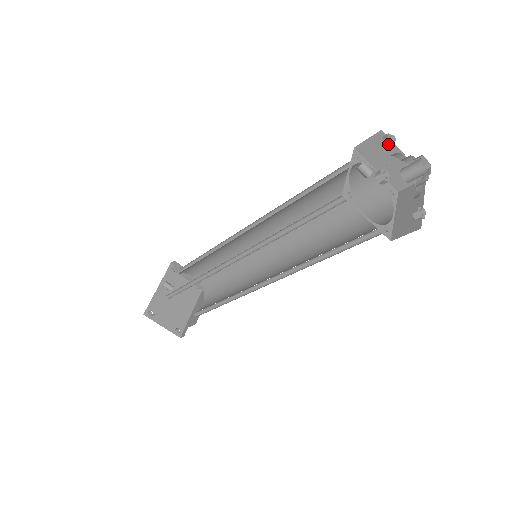
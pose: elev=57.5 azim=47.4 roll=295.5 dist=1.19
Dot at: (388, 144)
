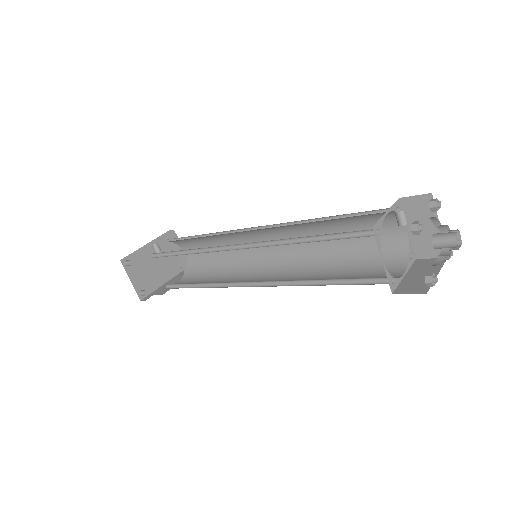
Dot at: (433, 207)
